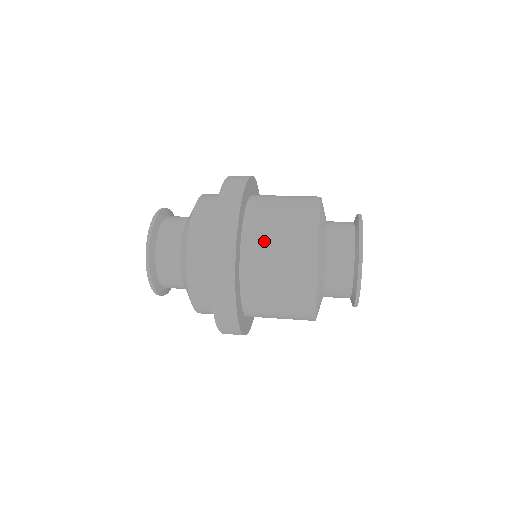
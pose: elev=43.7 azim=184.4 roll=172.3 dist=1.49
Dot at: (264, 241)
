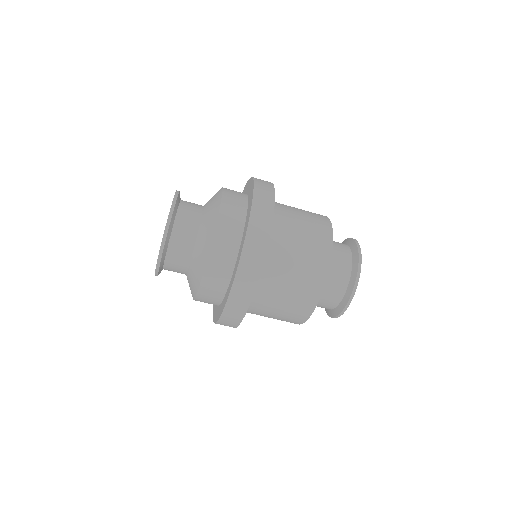
Dot at: (281, 268)
